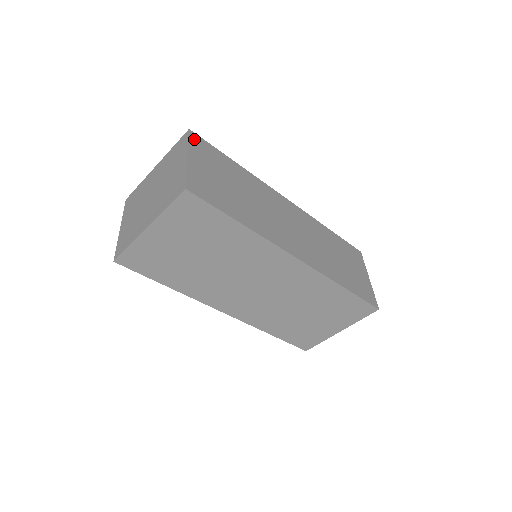
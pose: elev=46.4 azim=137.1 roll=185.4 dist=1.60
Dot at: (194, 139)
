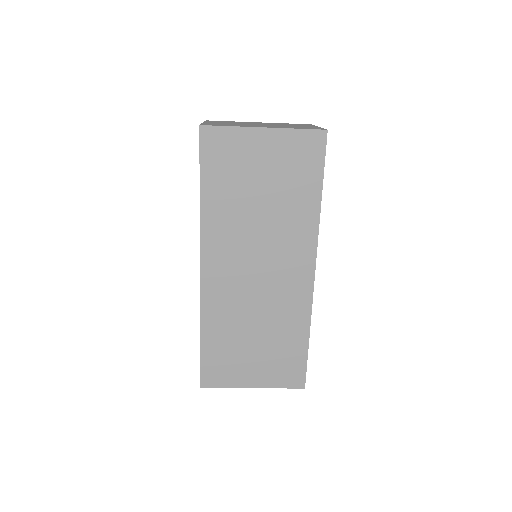
Dot at: occluded
